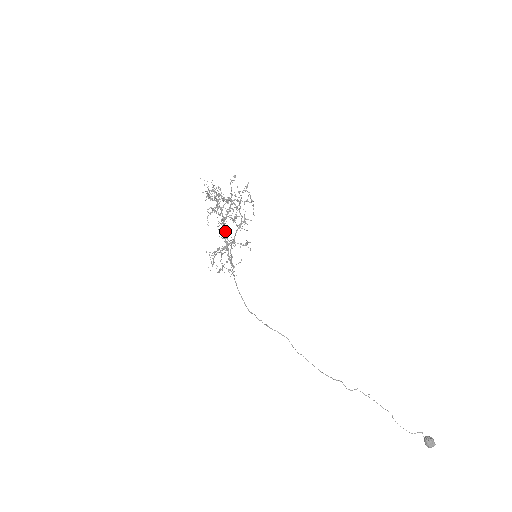
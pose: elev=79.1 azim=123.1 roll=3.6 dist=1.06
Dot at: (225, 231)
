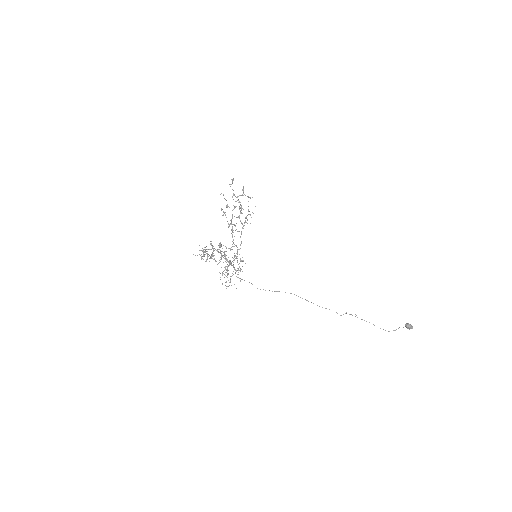
Dot at: (232, 235)
